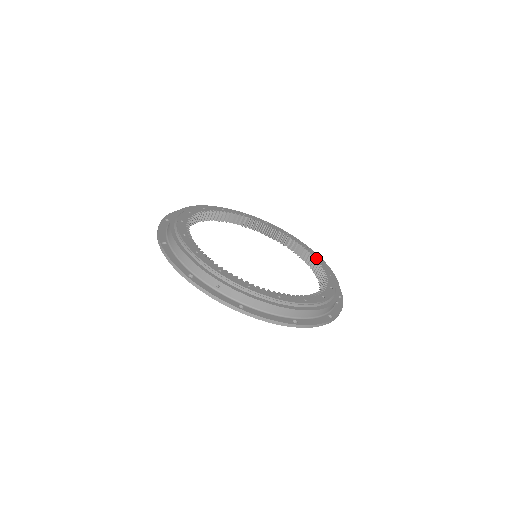
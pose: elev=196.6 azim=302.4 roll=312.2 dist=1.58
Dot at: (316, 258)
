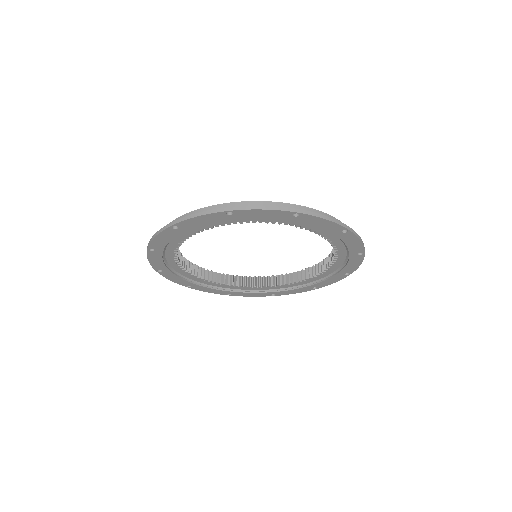
Dot at: occluded
